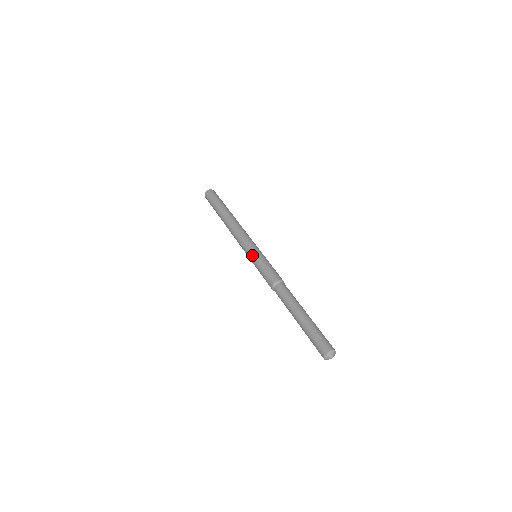
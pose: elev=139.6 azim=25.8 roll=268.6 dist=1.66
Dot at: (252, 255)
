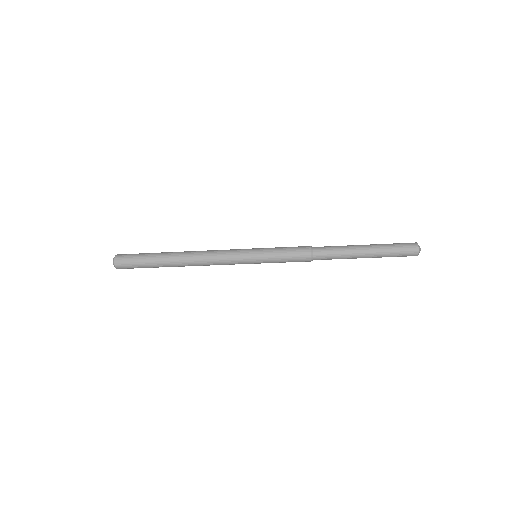
Dot at: (258, 248)
